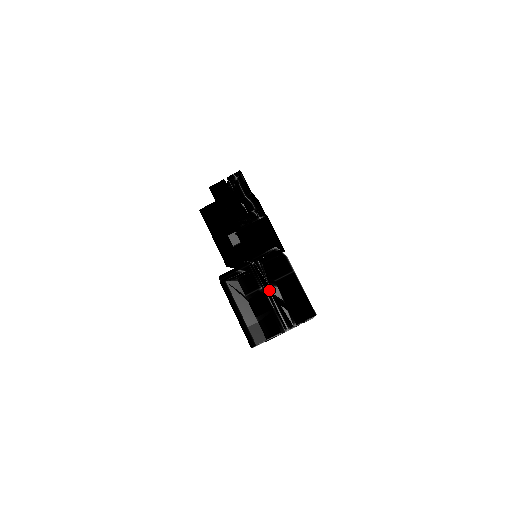
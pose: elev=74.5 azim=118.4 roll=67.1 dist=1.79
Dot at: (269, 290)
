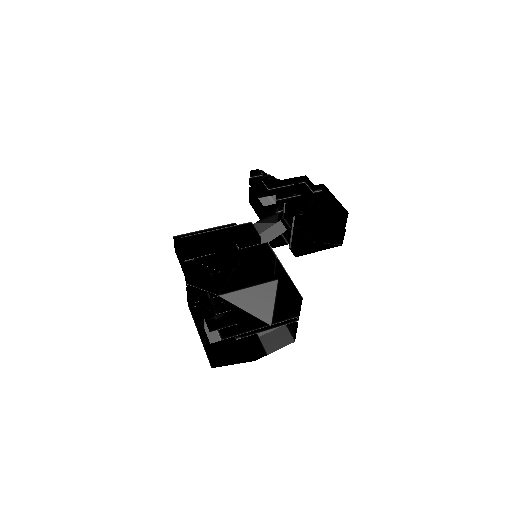
Dot at: occluded
